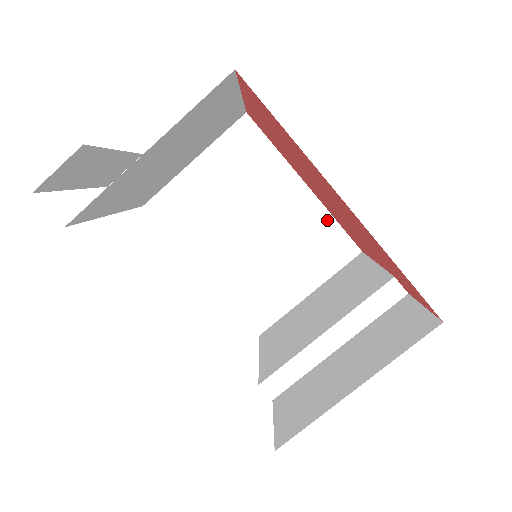
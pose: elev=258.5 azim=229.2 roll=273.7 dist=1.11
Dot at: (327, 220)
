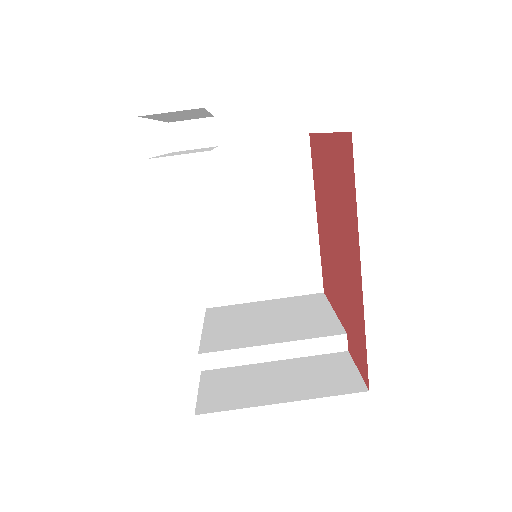
Dot at: (314, 253)
